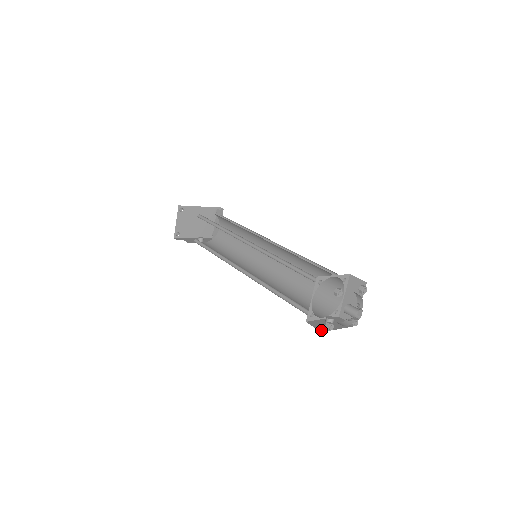
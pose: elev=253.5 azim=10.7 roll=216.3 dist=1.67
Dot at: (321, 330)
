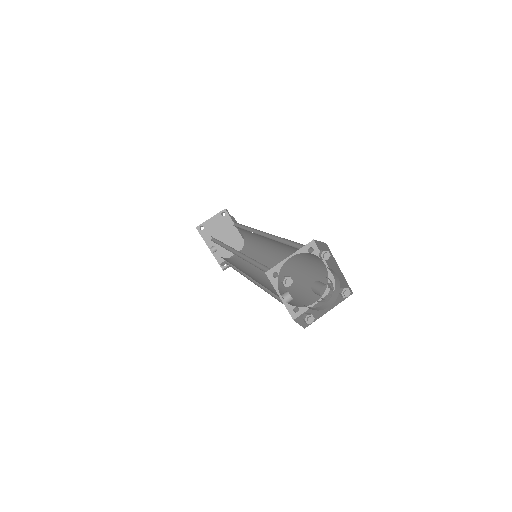
Dot at: occluded
